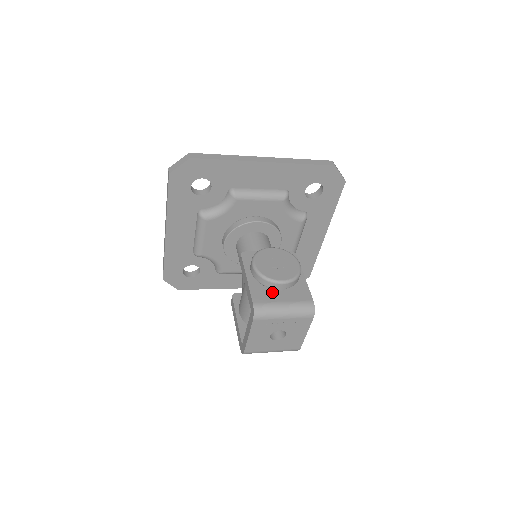
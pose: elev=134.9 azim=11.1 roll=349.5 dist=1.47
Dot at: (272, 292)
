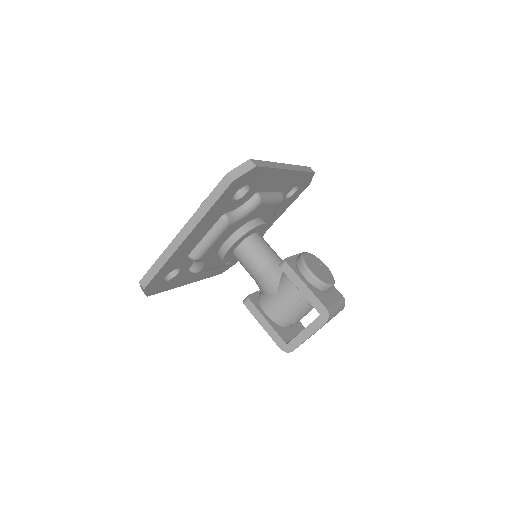
Dot at: (325, 295)
